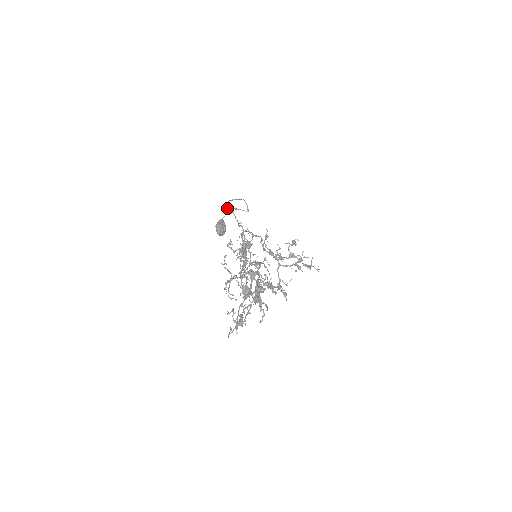
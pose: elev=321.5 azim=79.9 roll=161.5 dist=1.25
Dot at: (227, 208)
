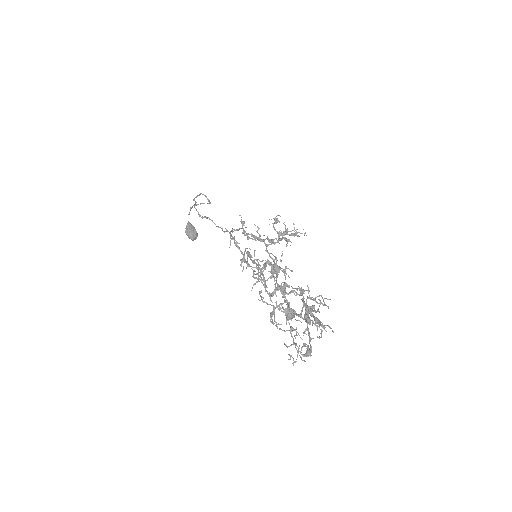
Dot at: (200, 216)
